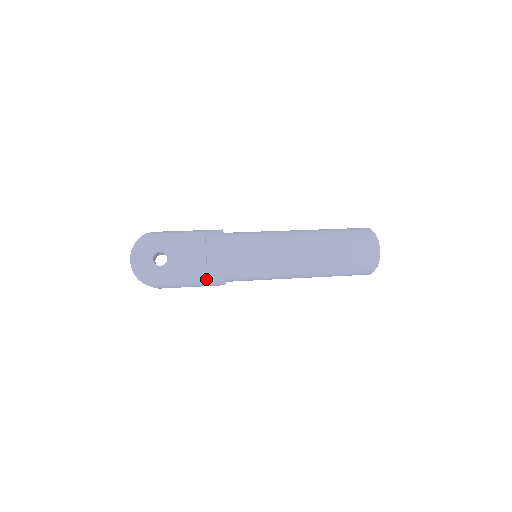
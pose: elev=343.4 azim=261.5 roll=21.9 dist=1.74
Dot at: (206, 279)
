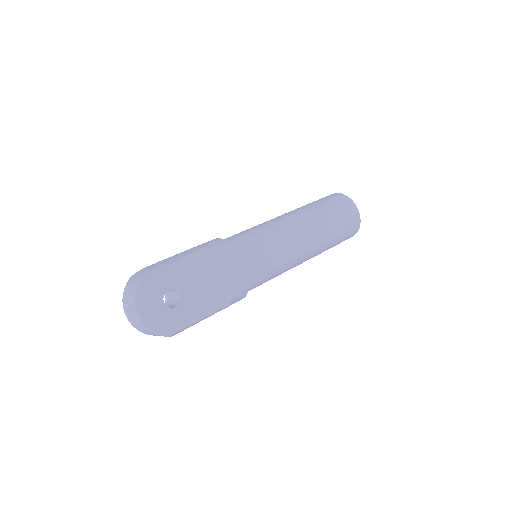
Dot at: (227, 302)
